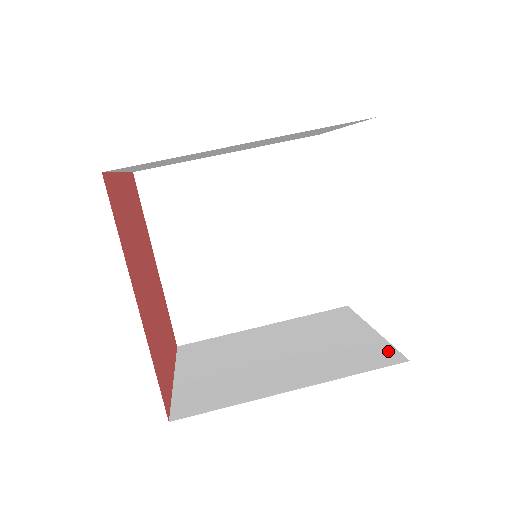
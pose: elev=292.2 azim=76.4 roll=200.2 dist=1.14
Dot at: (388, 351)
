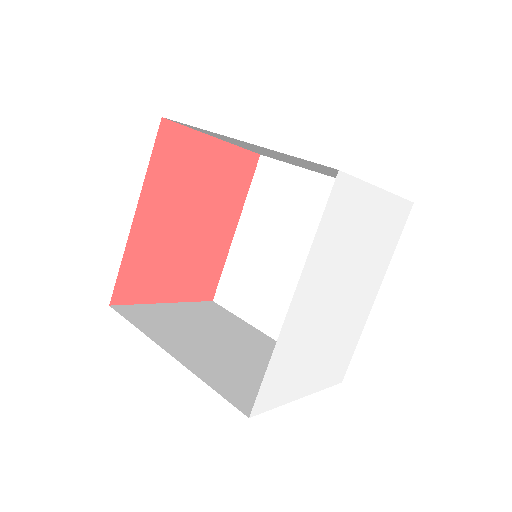
Dot at: occluded
